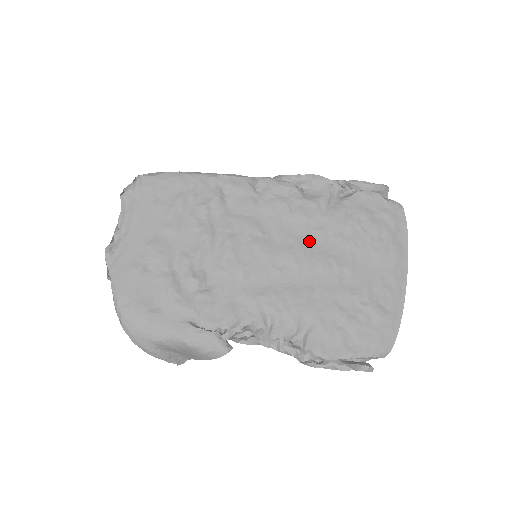
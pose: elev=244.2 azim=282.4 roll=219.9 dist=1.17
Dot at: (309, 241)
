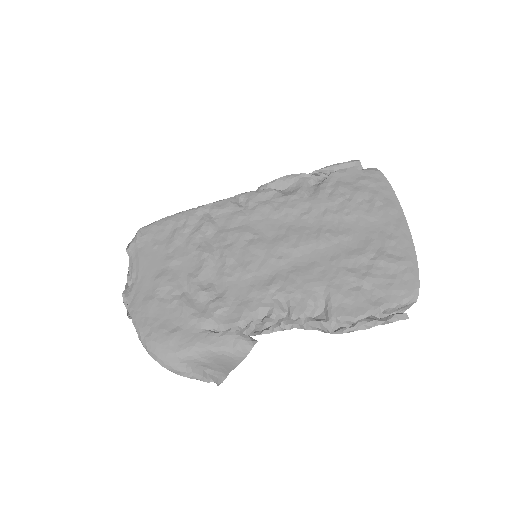
Dot at: (300, 226)
